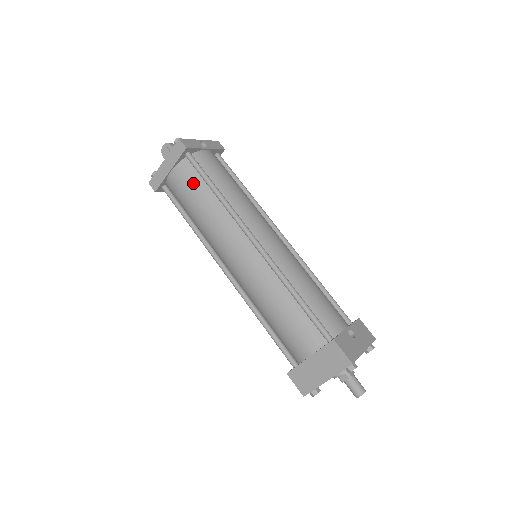
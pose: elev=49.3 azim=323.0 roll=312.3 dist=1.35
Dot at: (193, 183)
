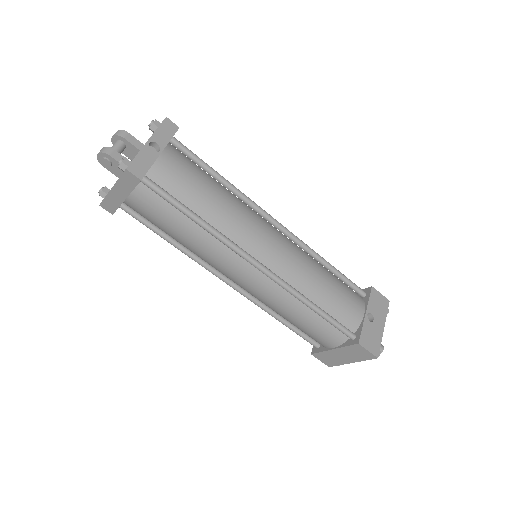
Dot at: (163, 212)
